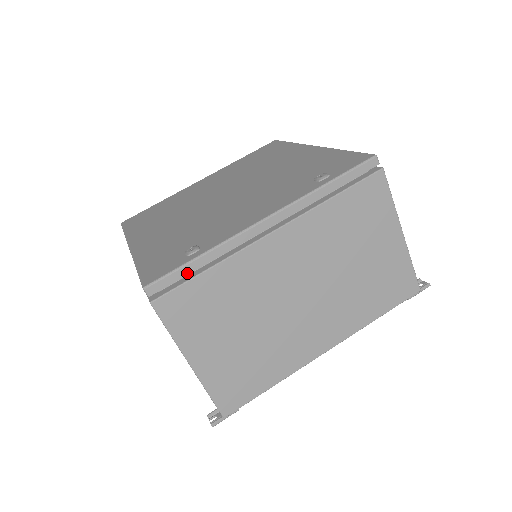
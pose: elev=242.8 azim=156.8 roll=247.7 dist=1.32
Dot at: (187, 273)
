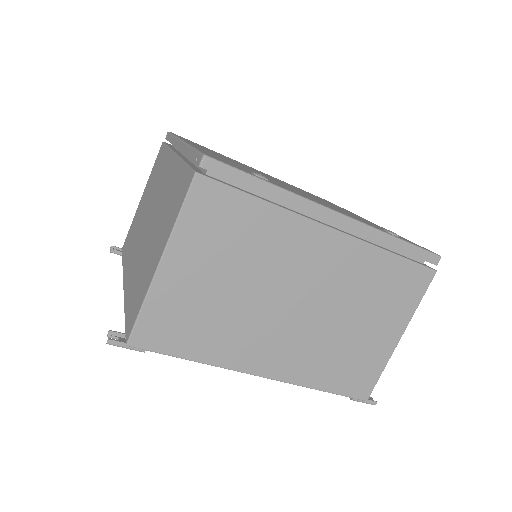
Dot at: (246, 184)
